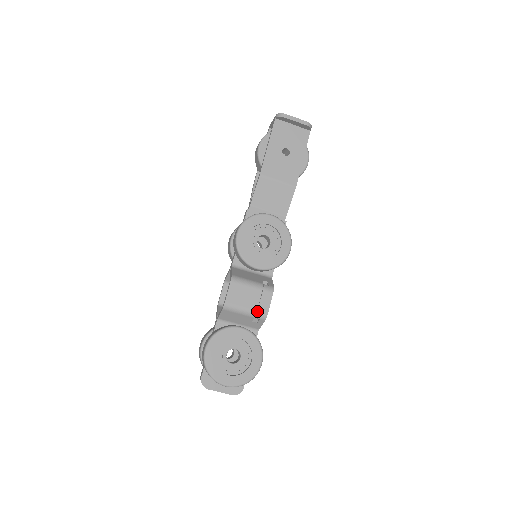
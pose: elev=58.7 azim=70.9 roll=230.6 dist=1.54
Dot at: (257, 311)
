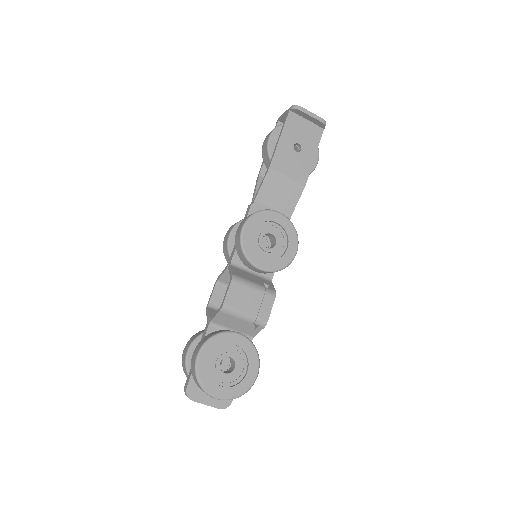
Dot at: (257, 316)
